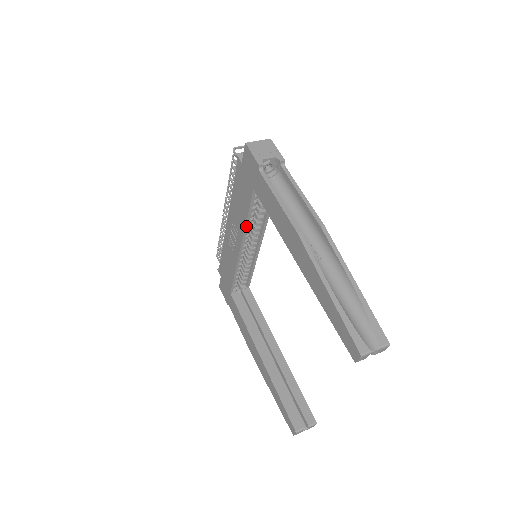
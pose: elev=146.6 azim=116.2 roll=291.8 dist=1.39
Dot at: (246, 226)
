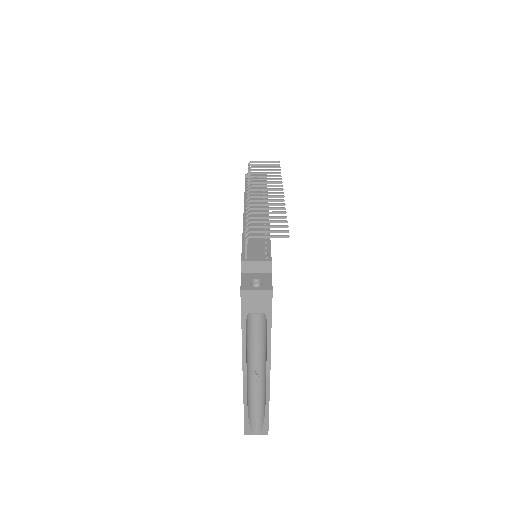
Dot at: occluded
